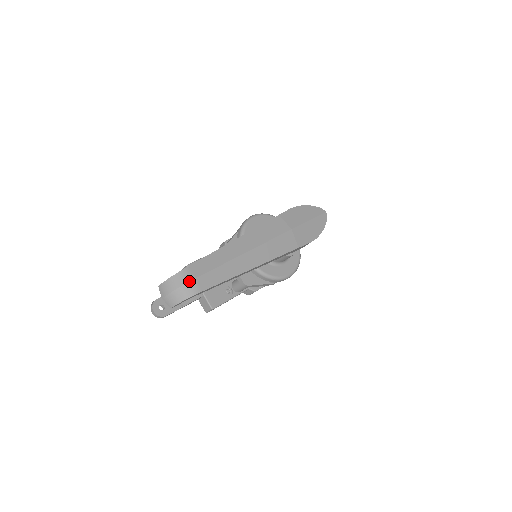
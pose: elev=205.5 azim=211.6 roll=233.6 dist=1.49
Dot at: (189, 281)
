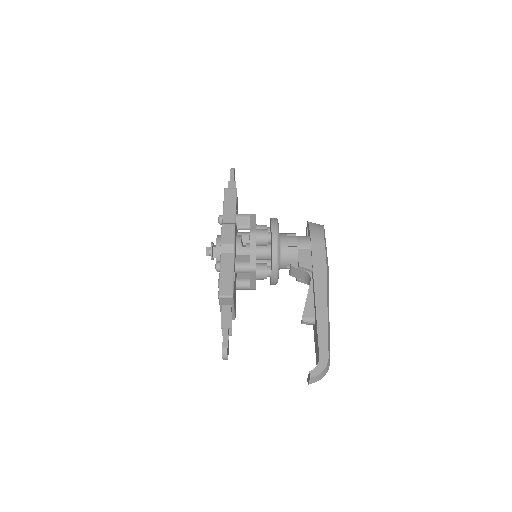
Dot at: occluded
